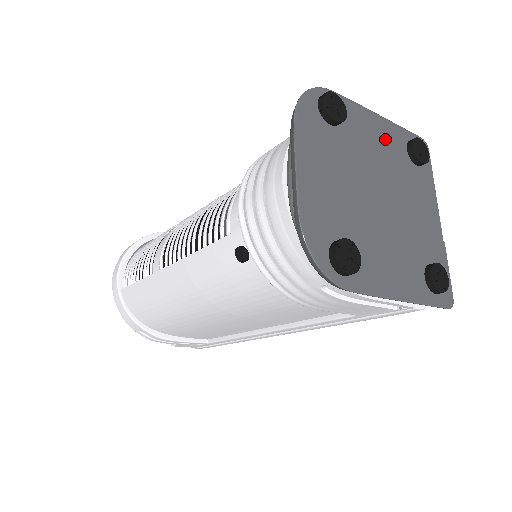
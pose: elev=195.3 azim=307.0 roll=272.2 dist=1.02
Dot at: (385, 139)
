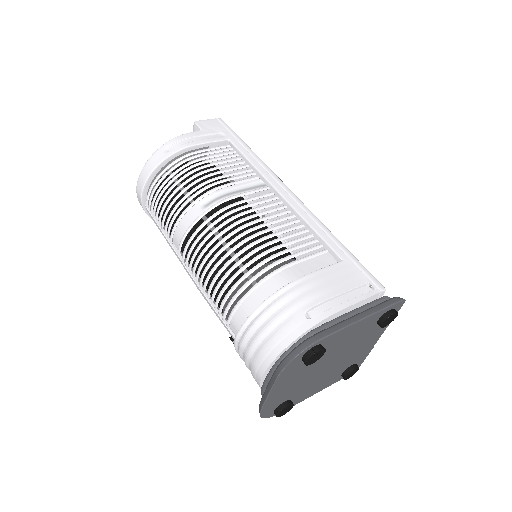
Dot at: (358, 330)
